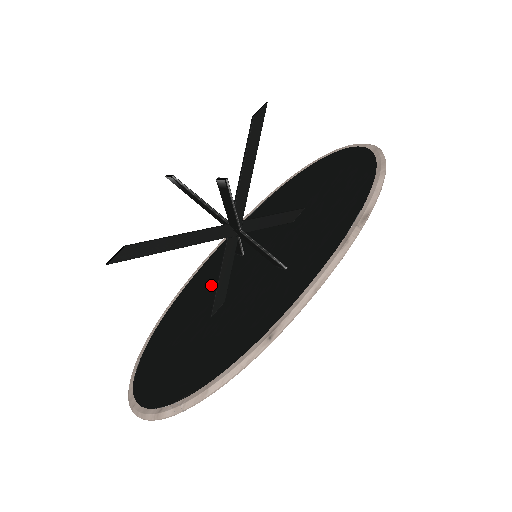
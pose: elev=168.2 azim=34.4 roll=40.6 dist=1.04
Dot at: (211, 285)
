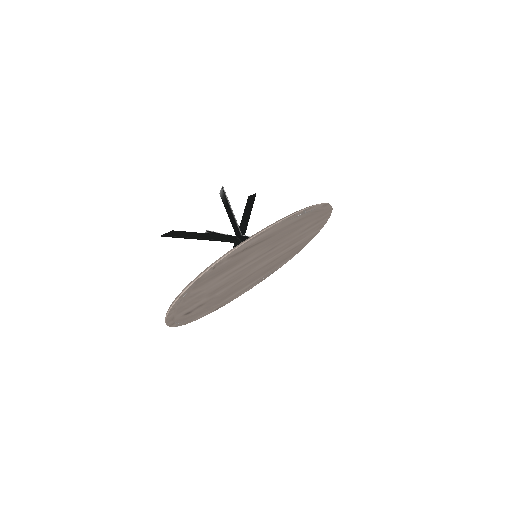
Dot at: occluded
